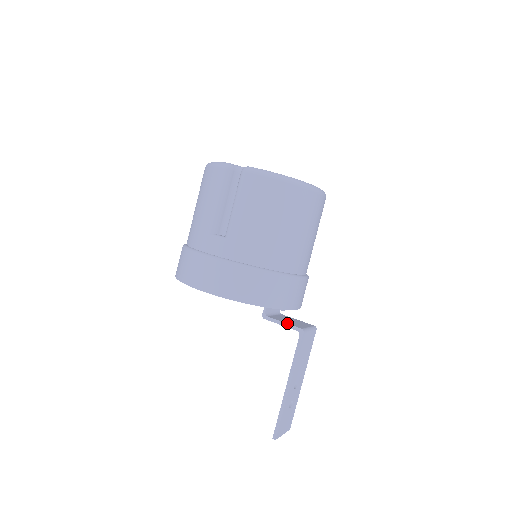
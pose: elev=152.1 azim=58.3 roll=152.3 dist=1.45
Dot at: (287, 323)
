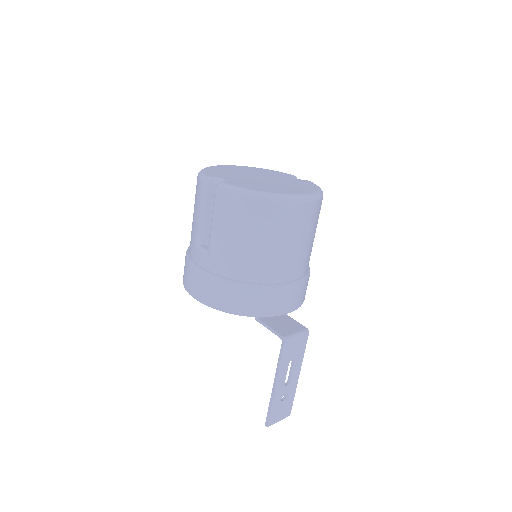
Dot at: (273, 329)
